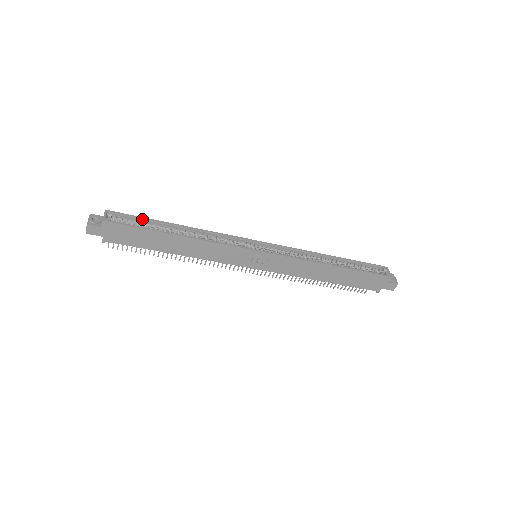
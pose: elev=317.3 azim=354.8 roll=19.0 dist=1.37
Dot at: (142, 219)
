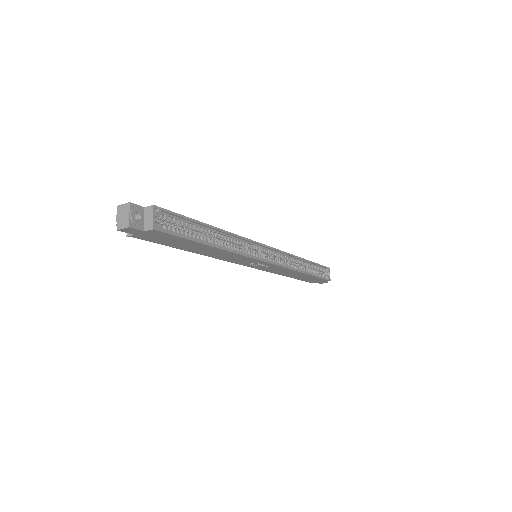
Dot at: (186, 219)
